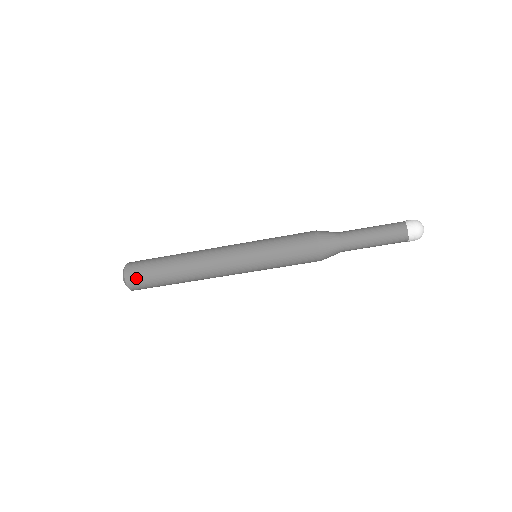
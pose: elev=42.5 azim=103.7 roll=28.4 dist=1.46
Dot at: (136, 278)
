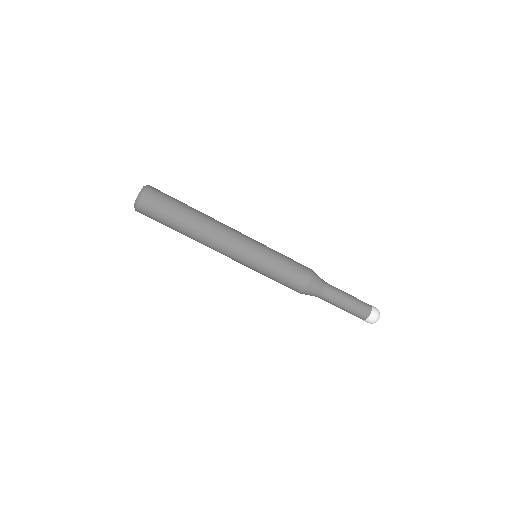
Dot at: (155, 197)
